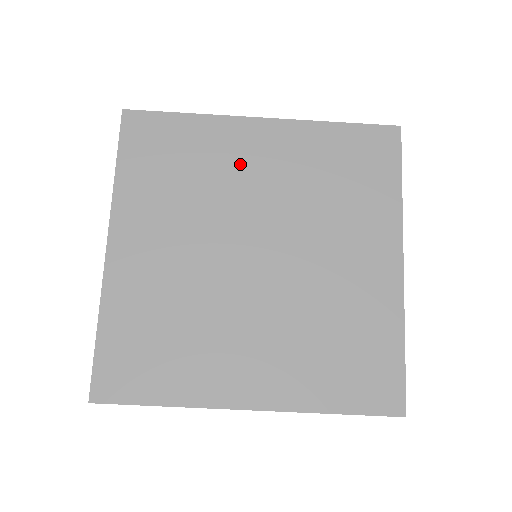
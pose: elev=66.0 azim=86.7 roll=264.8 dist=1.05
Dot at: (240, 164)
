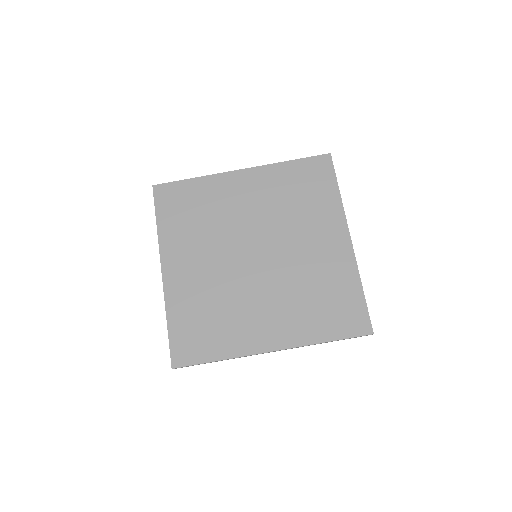
Dot at: (233, 201)
